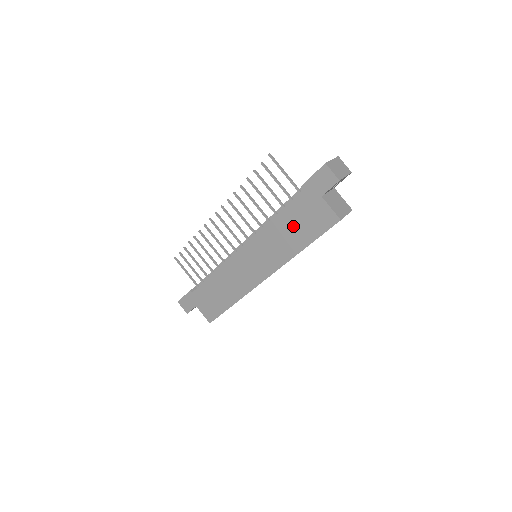
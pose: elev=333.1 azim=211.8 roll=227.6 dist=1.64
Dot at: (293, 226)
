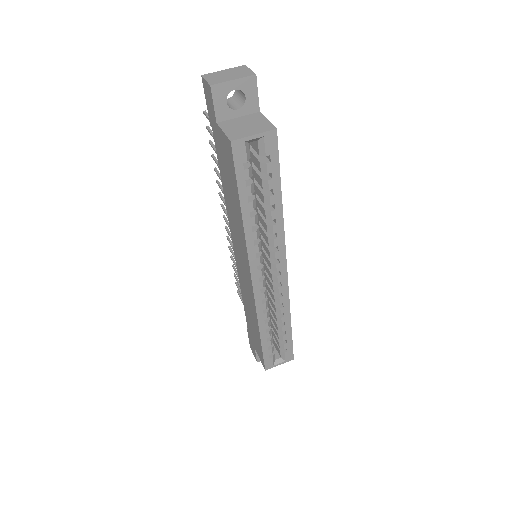
Dot at: (228, 186)
